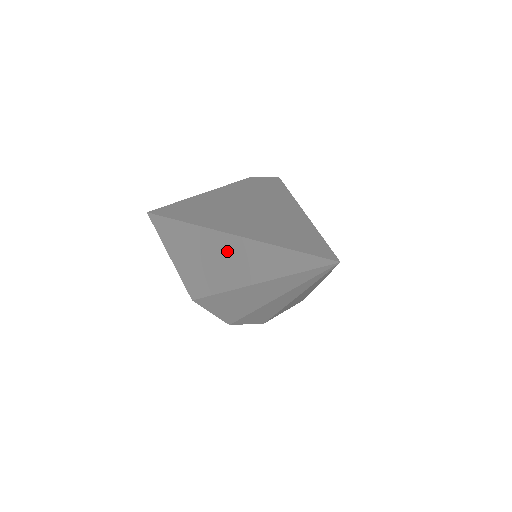
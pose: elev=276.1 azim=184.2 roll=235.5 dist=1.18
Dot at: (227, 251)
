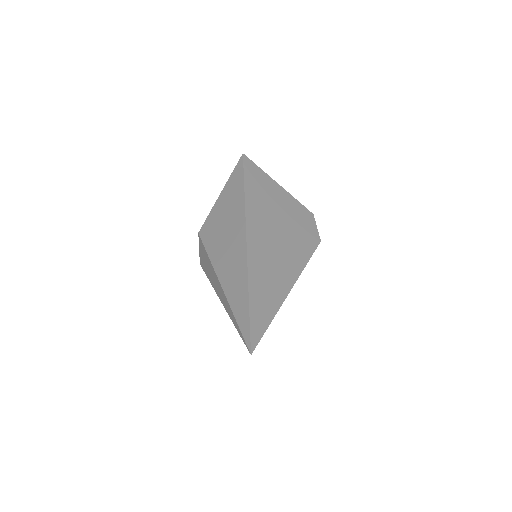
Dot at: (236, 253)
